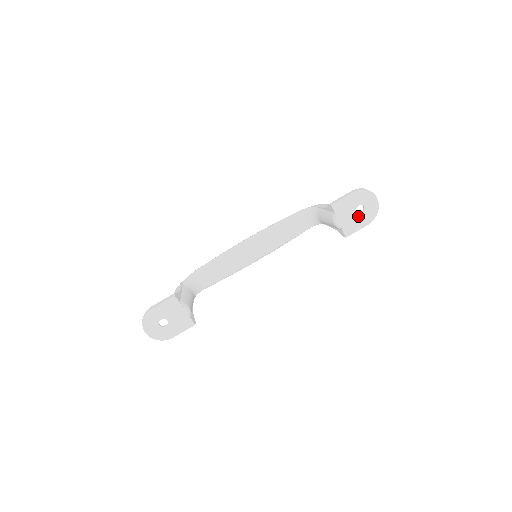
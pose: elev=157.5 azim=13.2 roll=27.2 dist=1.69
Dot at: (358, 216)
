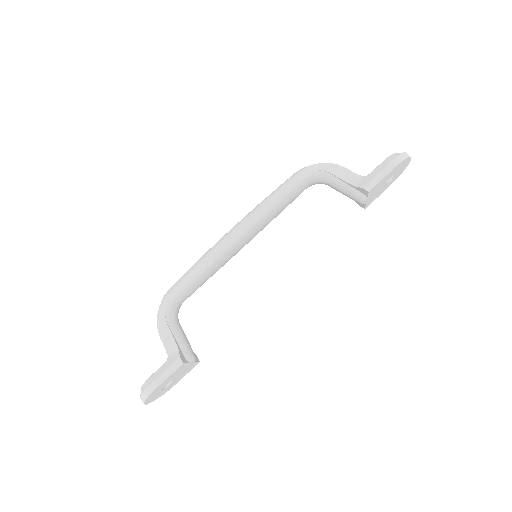
Dot at: (386, 185)
